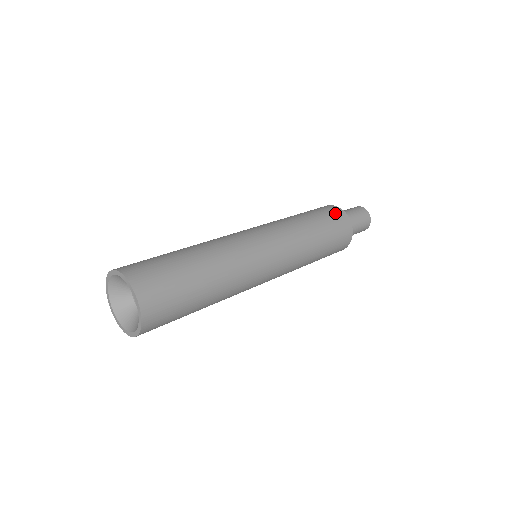
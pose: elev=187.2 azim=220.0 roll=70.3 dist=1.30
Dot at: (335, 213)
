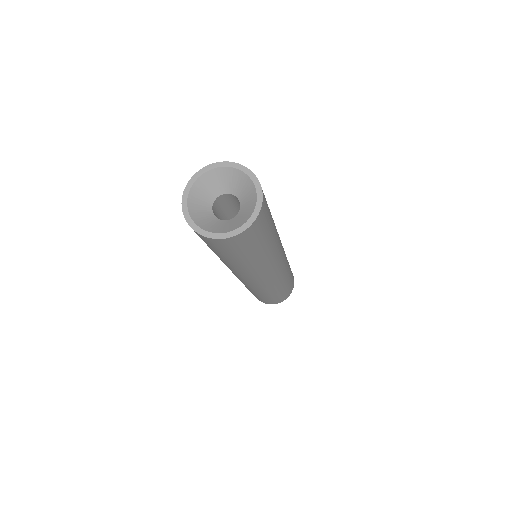
Dot at: occluded
